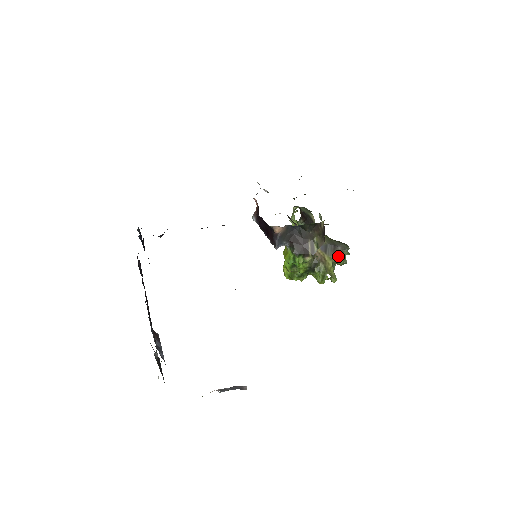
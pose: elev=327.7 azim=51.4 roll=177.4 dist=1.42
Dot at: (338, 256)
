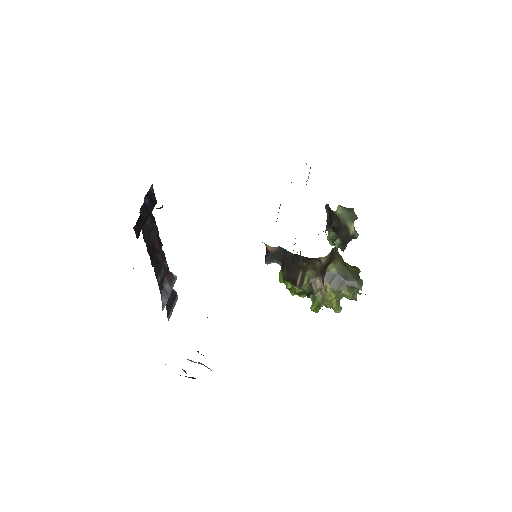
Dot at: (344, 292)
